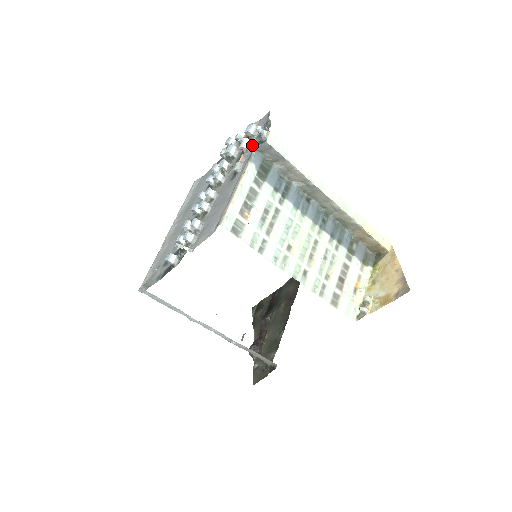
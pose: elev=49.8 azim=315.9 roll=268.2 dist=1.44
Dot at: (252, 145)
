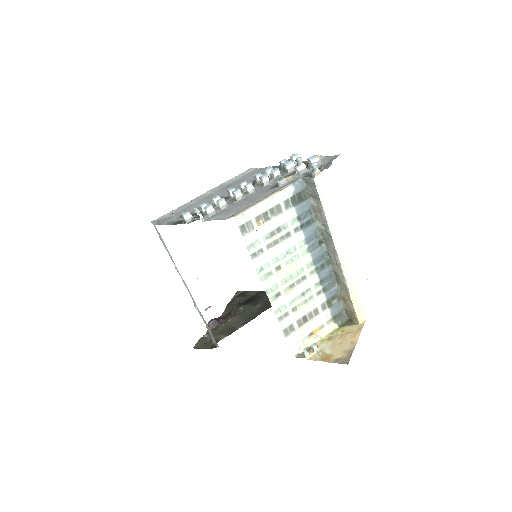
Dot at: (305, 172)
